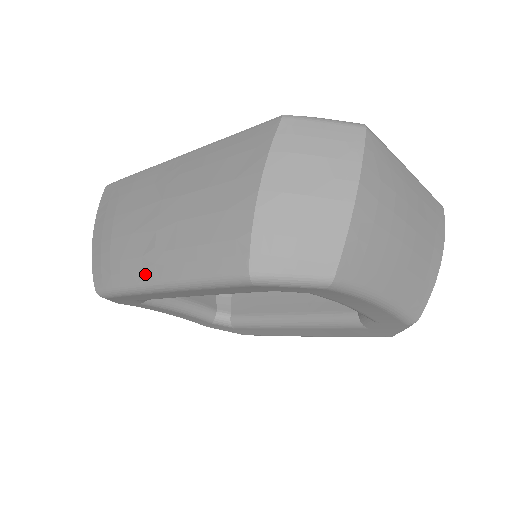
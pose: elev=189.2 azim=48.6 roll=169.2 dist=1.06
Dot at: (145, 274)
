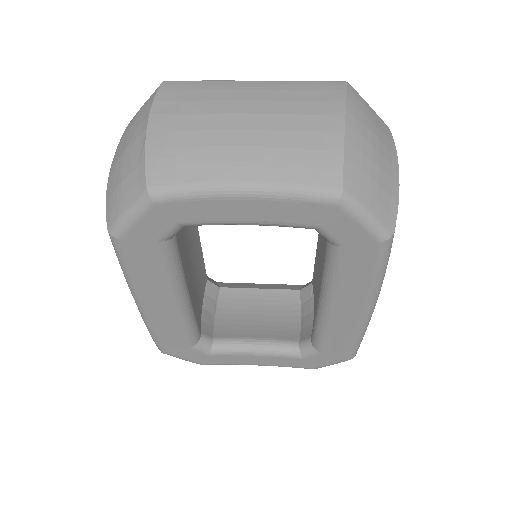
Dot at: occluded
